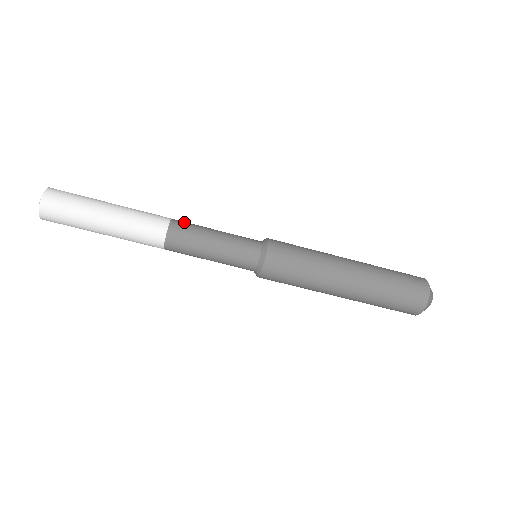
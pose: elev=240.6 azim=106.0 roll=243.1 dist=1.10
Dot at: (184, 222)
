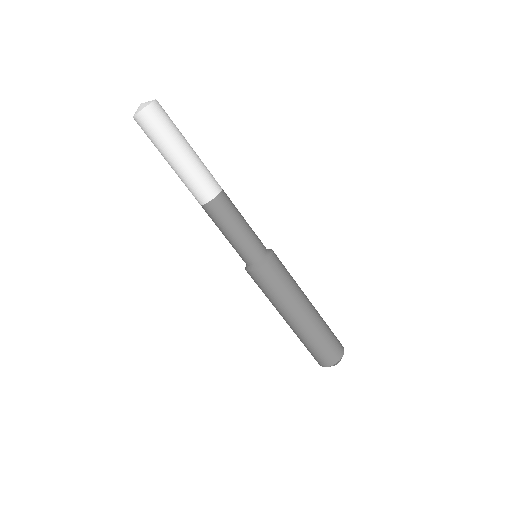
Dot at: occluded
